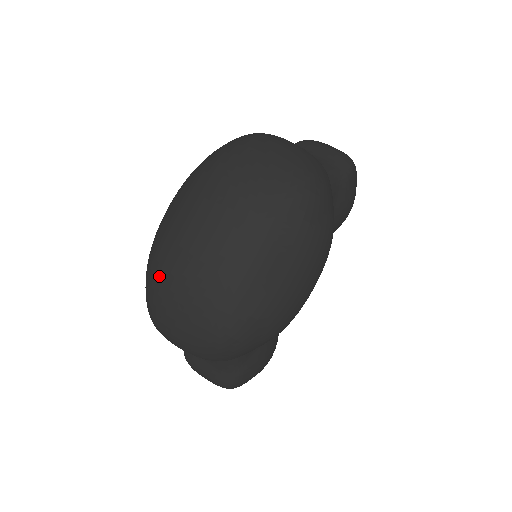
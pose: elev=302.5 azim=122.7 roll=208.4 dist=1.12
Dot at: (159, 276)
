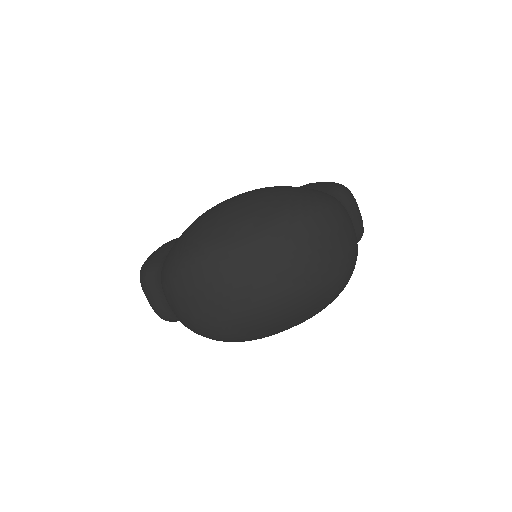
Dot at: (204, 267)
